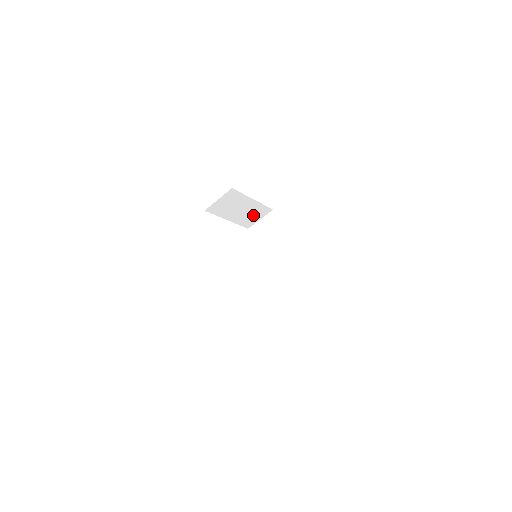
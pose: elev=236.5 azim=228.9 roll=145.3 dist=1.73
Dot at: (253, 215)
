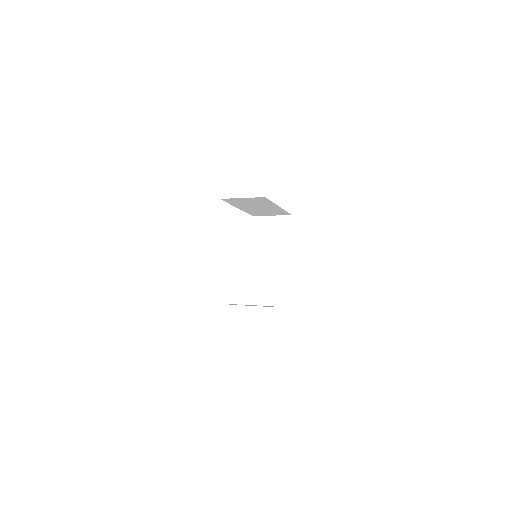
Dot at: occluded
